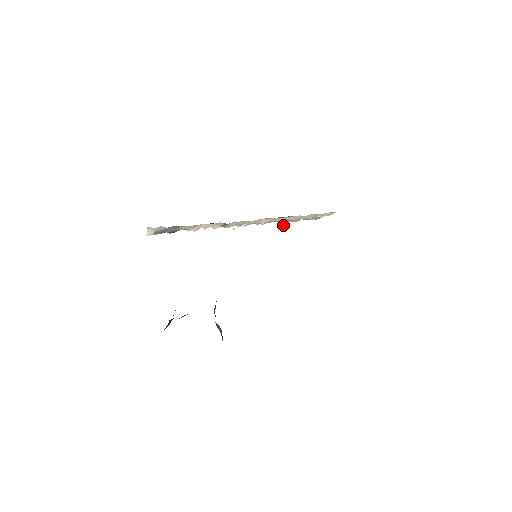
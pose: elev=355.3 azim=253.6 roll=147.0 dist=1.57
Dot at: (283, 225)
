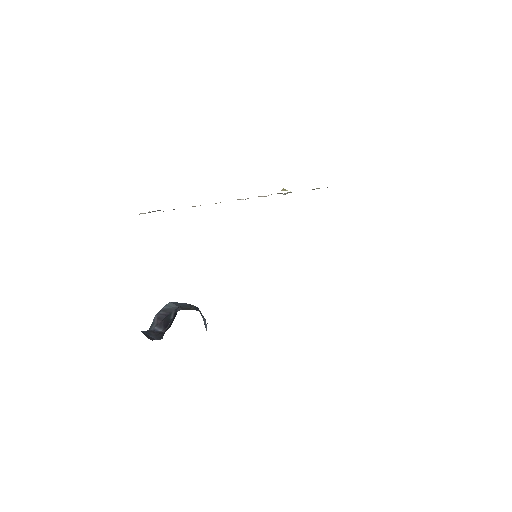
Dot at: (284, 194)
